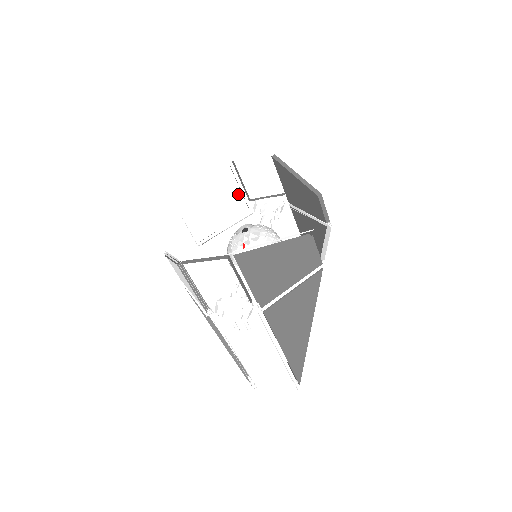
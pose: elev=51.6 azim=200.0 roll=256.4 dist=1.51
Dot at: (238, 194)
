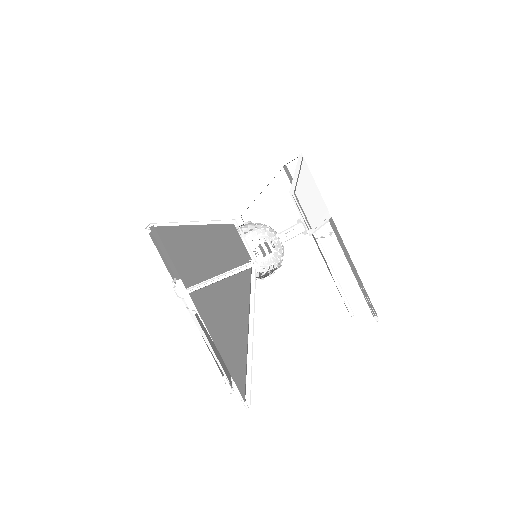
Dot at: (292, 201)
